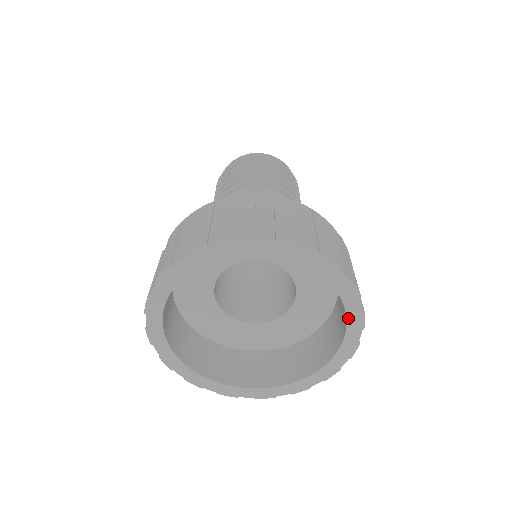
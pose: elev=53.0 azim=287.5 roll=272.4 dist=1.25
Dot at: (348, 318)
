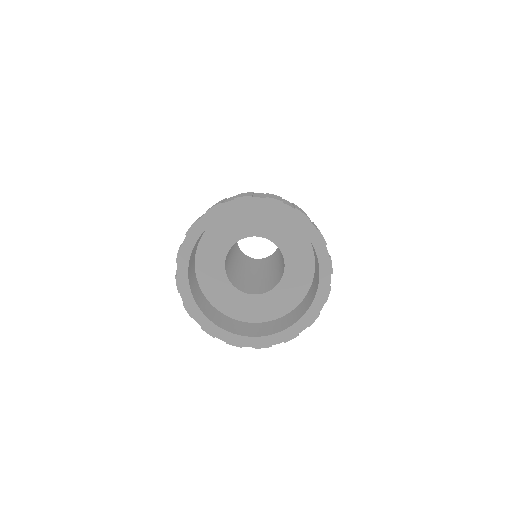
Dot at: (319, 289)
